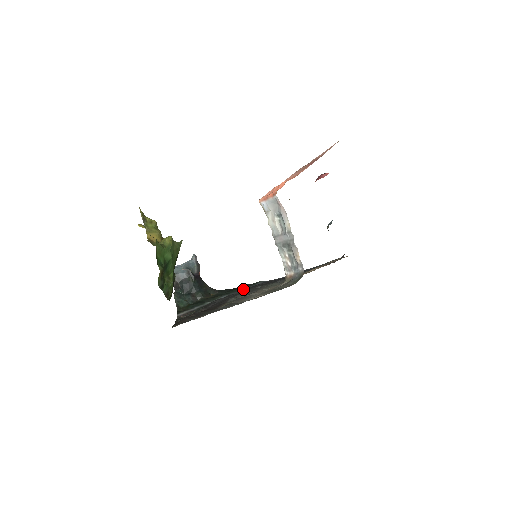
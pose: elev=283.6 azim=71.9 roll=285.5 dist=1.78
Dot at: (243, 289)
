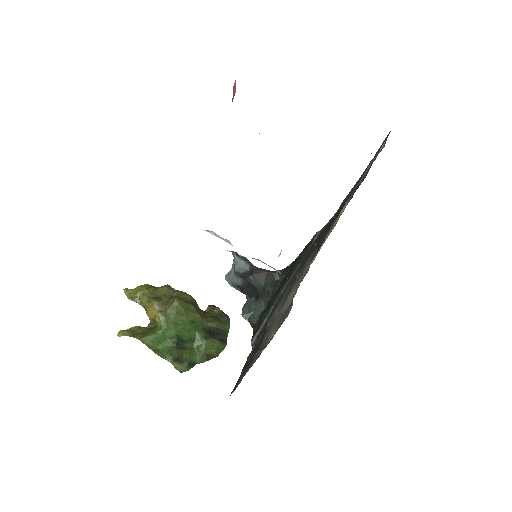
Dot at: (301, 261)
